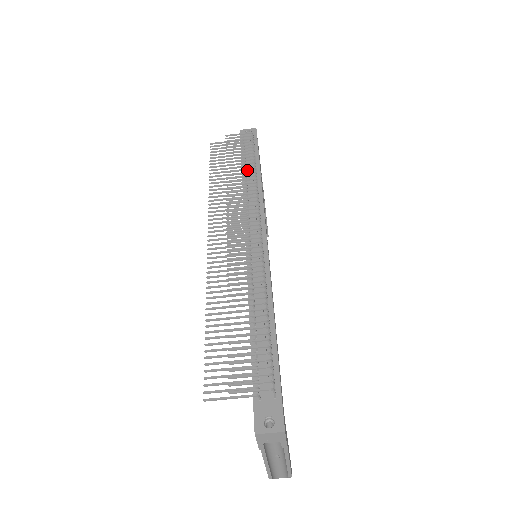
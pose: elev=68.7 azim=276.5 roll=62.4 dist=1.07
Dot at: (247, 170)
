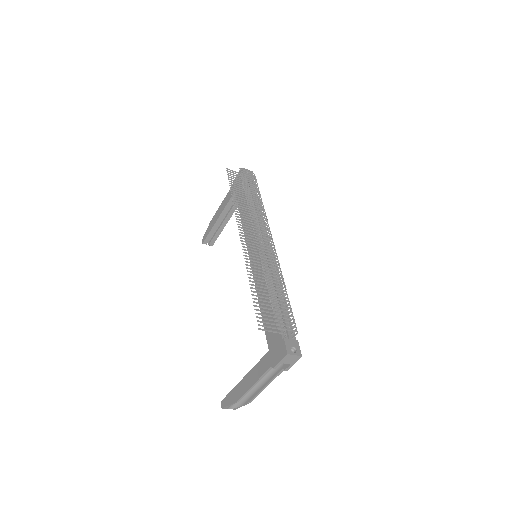
Dot at: occluded
